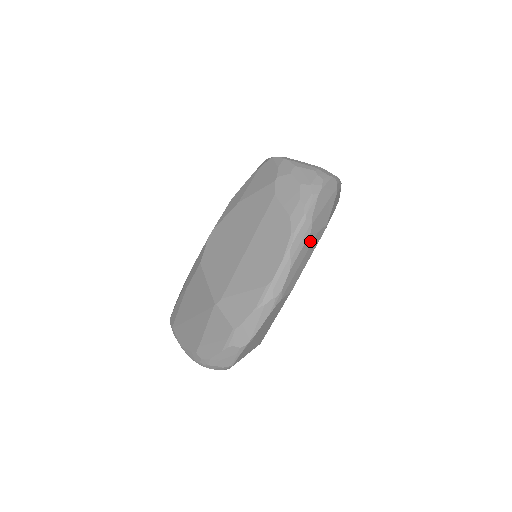
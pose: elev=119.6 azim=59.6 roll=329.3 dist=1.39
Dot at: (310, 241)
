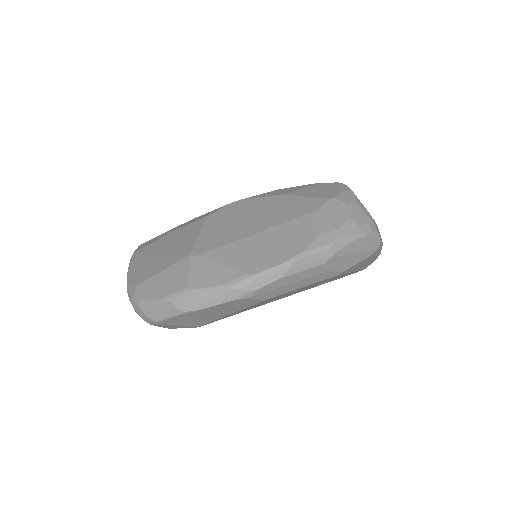
Dot at: (317, 271)
